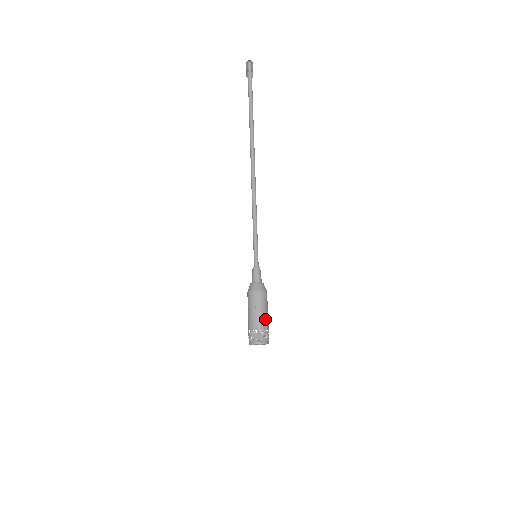
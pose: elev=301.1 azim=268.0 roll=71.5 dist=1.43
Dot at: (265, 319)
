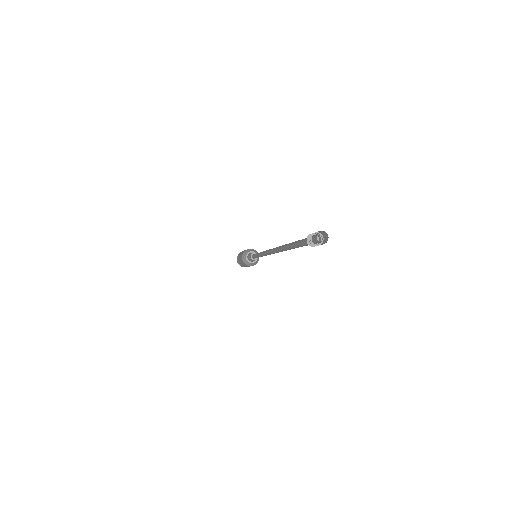
Dot at: occluded
